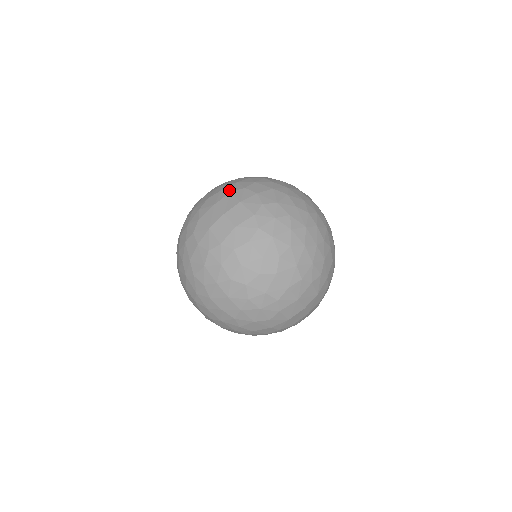
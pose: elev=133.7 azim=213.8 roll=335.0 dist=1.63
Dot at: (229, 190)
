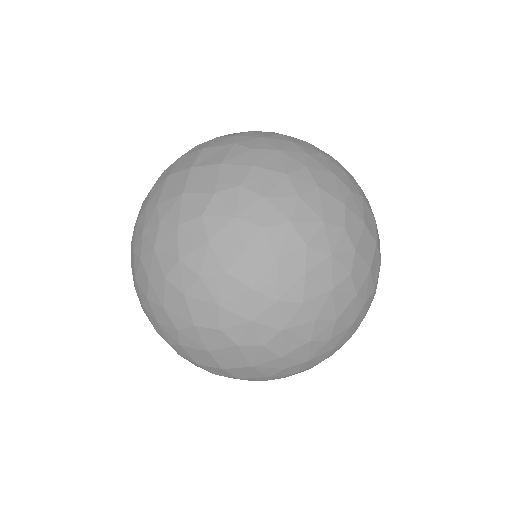
Dot at: (237, 140)
